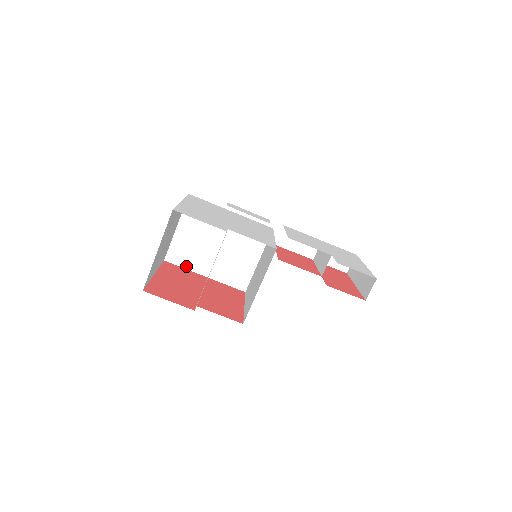
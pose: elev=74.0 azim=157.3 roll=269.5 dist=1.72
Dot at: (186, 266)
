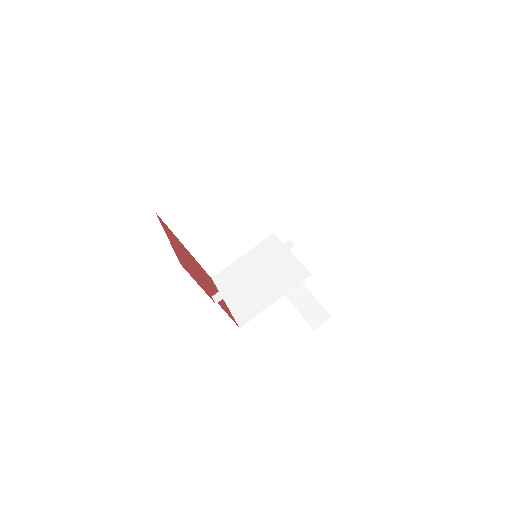
Dot at: (174, 229)
